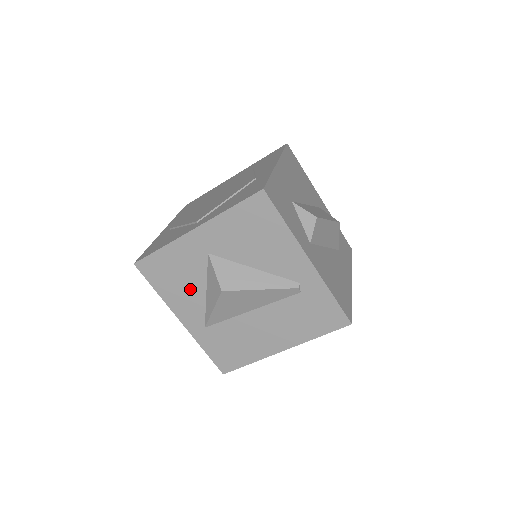
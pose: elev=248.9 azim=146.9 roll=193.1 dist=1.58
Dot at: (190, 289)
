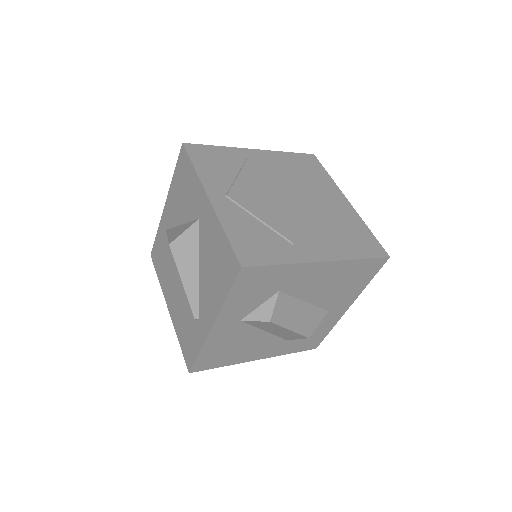
Dot at: (180, 207)
